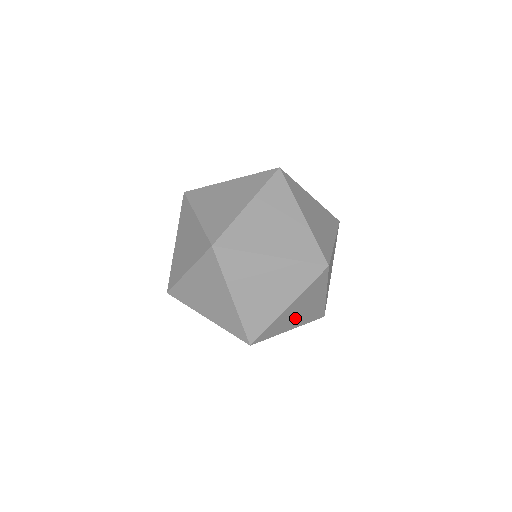
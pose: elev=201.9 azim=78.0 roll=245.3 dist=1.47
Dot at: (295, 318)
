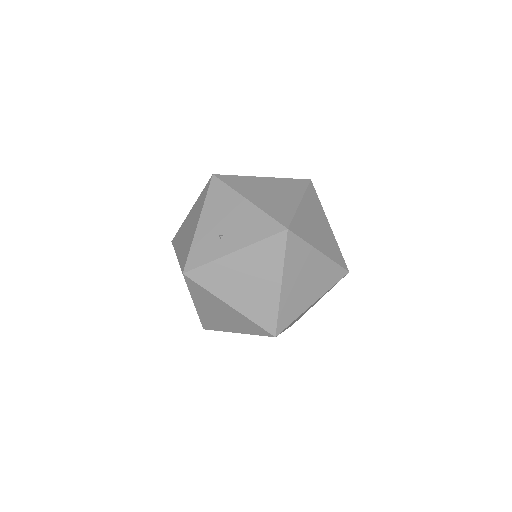
Dot at: occluded
